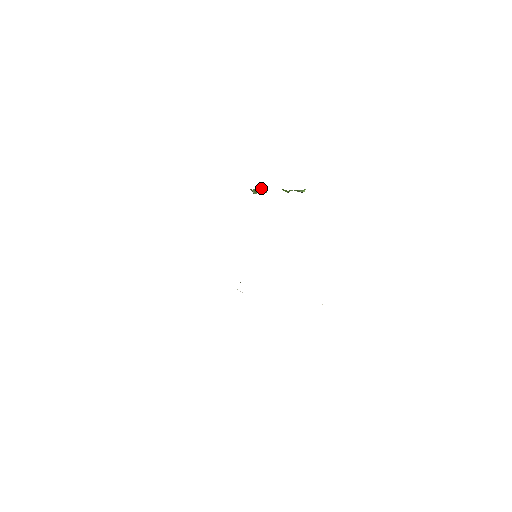
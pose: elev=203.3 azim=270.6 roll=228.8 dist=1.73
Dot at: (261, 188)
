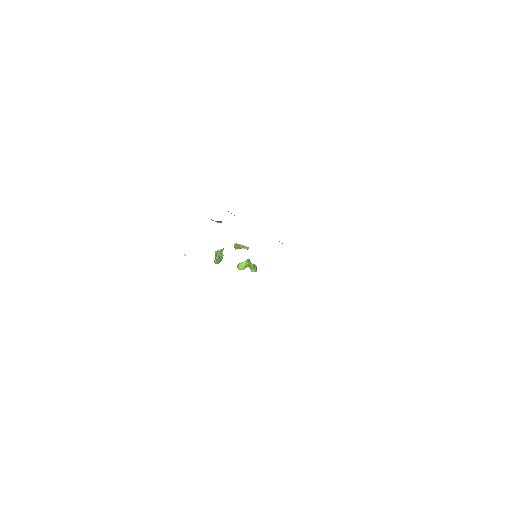
Dot at: (221, 259)
